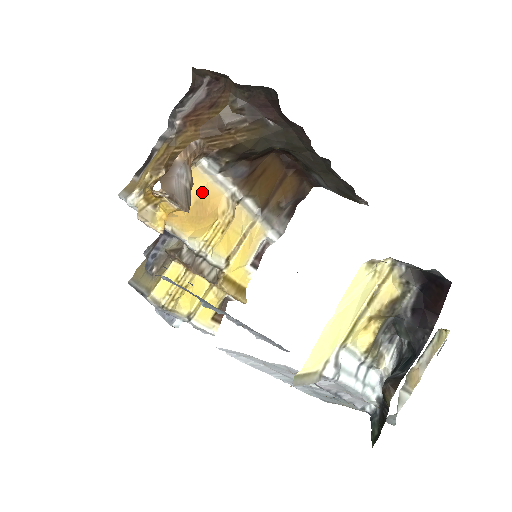
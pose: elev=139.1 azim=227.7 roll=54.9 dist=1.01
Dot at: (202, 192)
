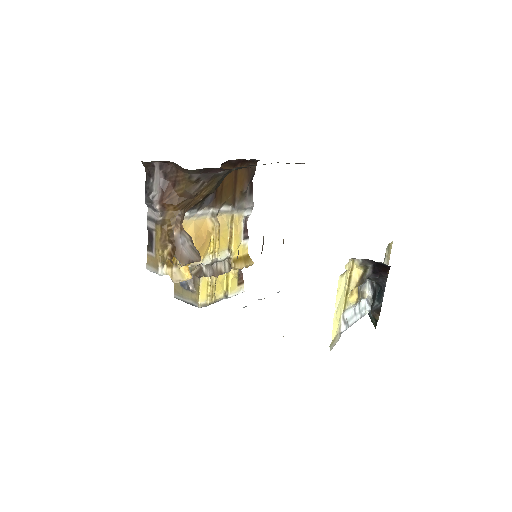
Dot at: (194, 230)
